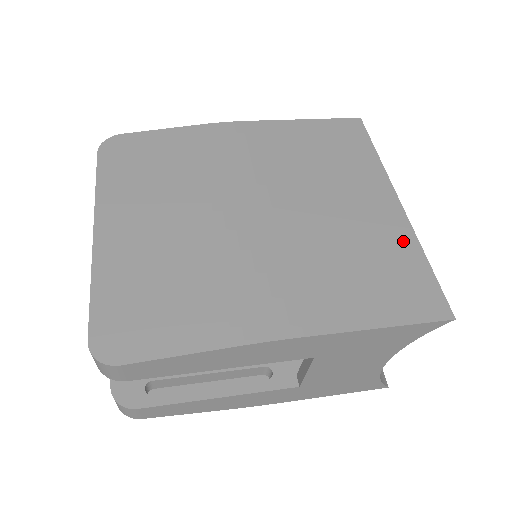
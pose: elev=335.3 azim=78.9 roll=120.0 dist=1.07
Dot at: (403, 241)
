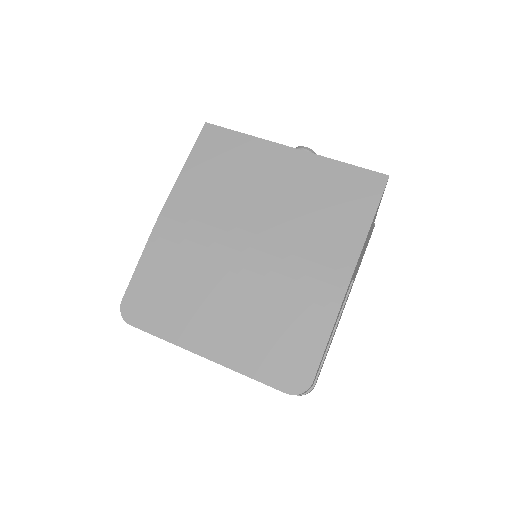
Dot at: (323, 167)
